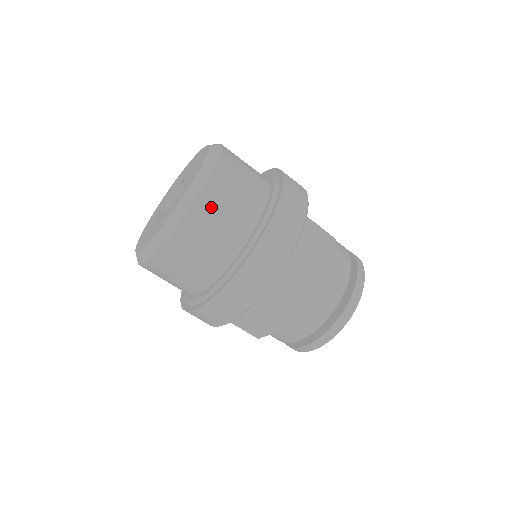
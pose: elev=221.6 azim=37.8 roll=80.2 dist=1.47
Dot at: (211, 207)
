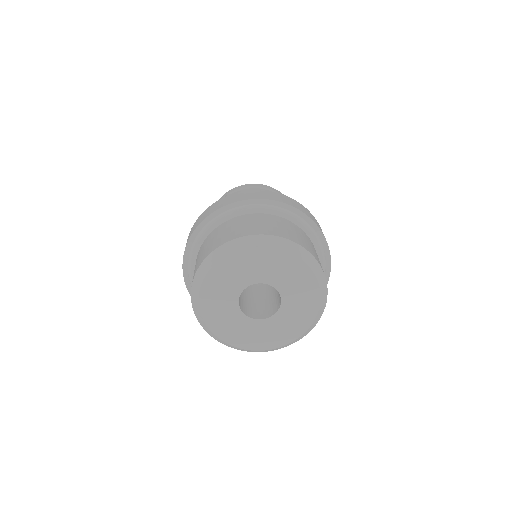
Dot at: occluded
